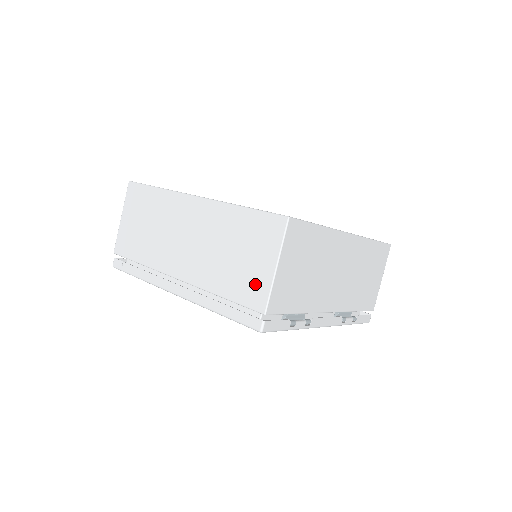
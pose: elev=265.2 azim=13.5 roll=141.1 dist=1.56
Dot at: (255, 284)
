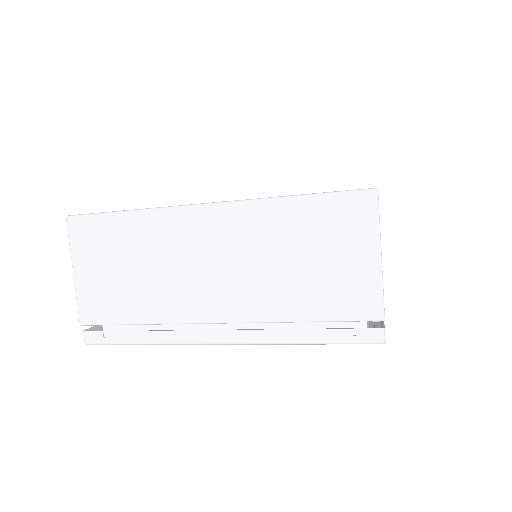
Dot at: (355, 288)
